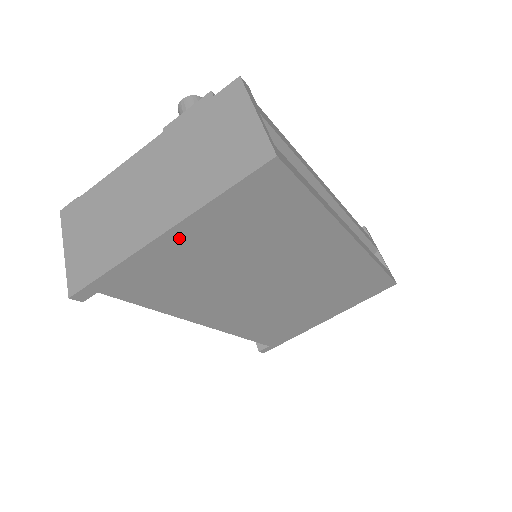
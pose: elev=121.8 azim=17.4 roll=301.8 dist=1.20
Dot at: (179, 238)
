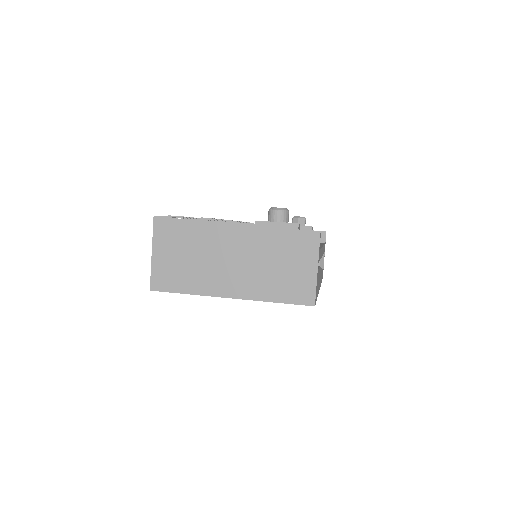
Dot at: occluded
